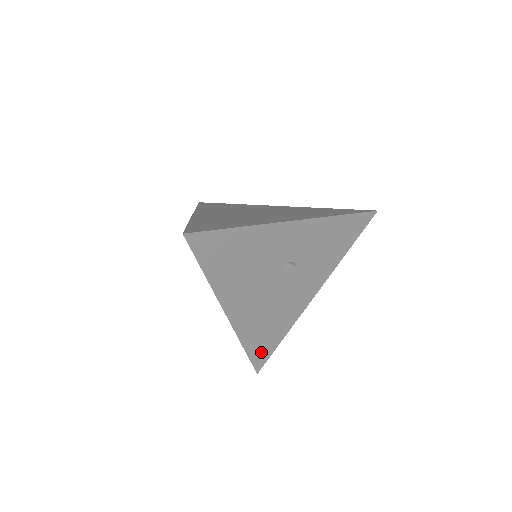
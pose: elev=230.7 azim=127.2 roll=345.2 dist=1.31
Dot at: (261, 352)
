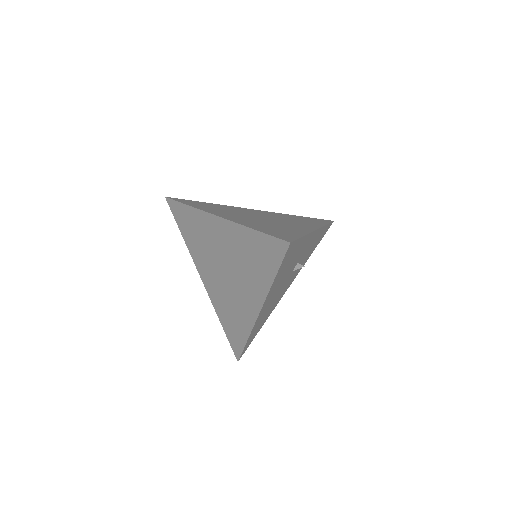
Dot at: (249, 342)
